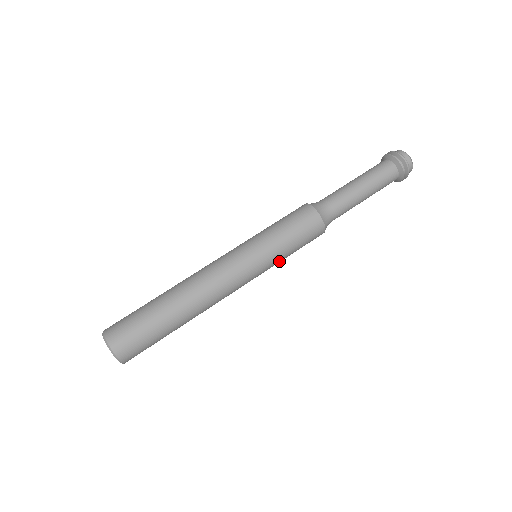
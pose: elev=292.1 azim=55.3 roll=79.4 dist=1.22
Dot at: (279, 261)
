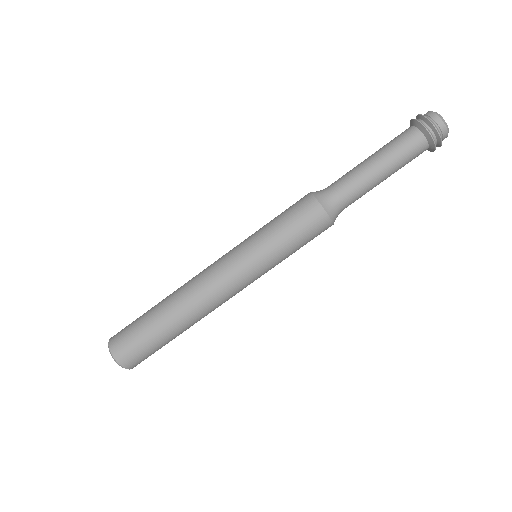
Dot at: occluded
